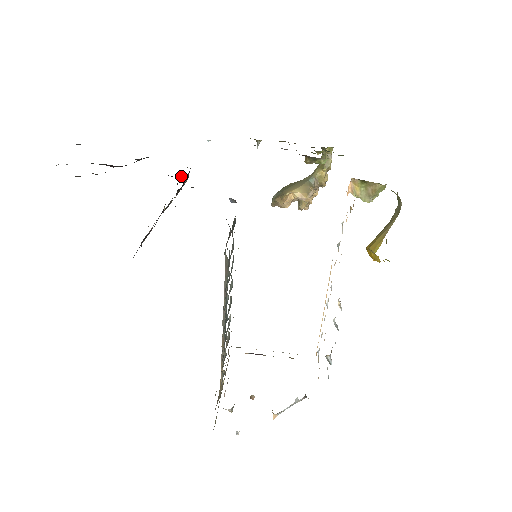
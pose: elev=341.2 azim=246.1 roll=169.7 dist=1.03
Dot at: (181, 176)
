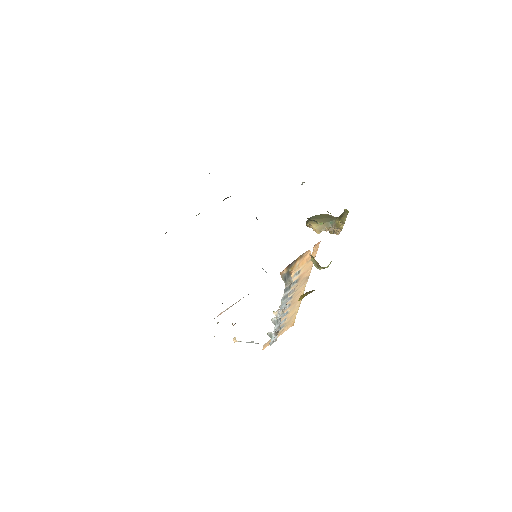
Dot at: occluded
